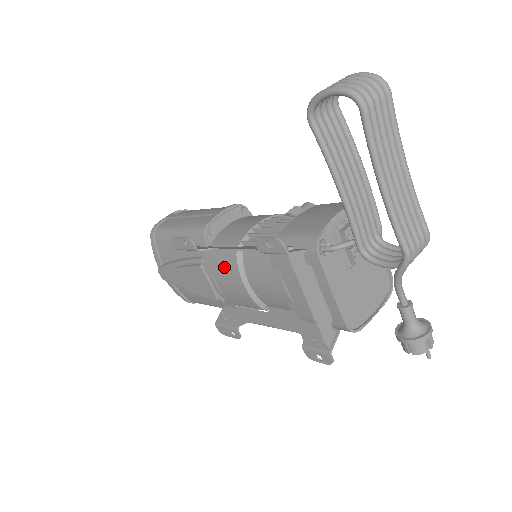
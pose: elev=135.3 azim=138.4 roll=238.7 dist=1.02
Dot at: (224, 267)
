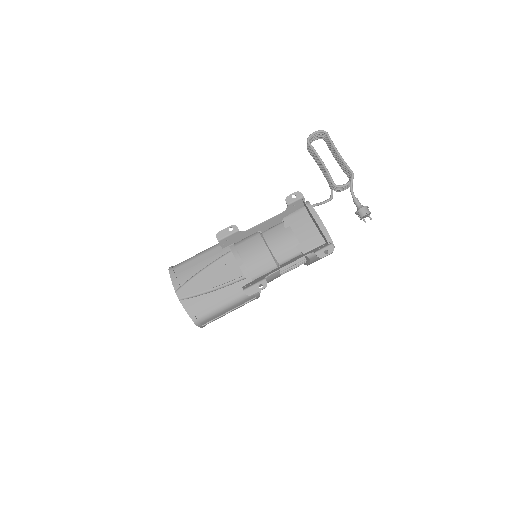
Dot at: (251, 245)
